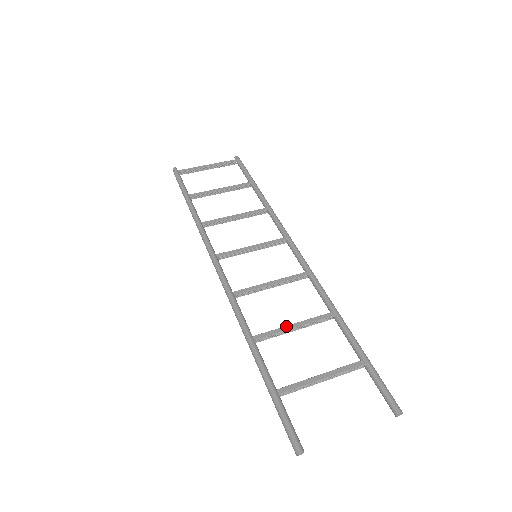
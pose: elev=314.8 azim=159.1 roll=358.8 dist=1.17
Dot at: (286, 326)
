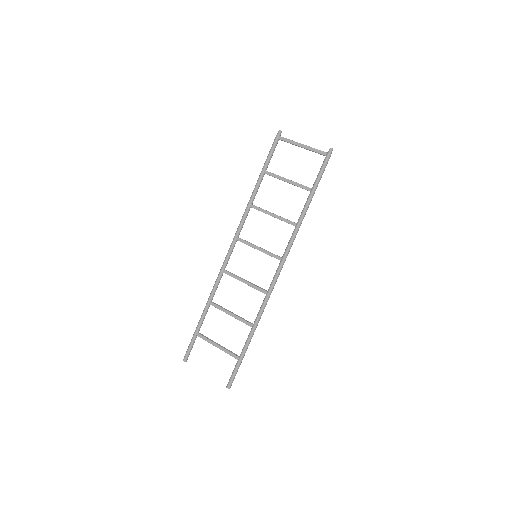
Dot at: (227, 311)
